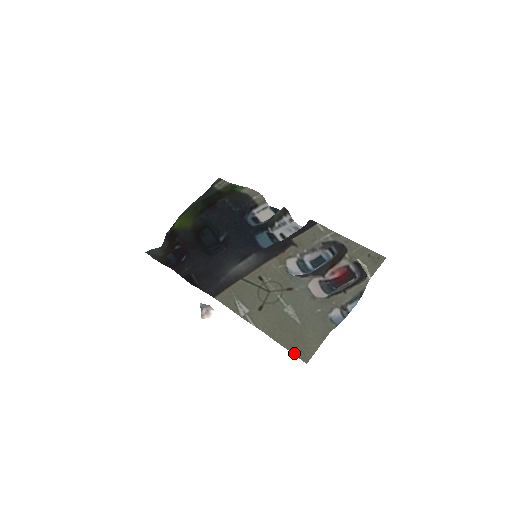
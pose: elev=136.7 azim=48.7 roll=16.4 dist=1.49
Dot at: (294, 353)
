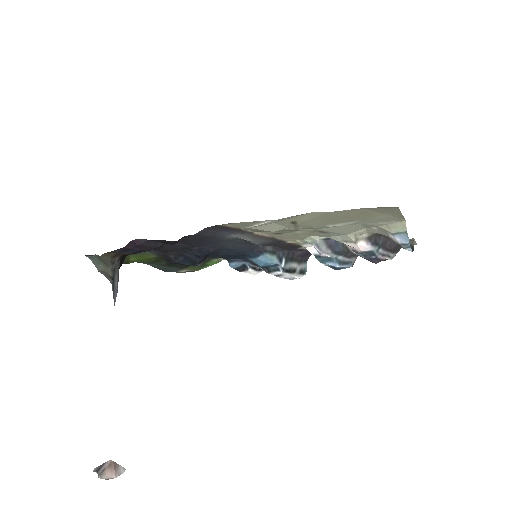
Dot at: (372, 208)
